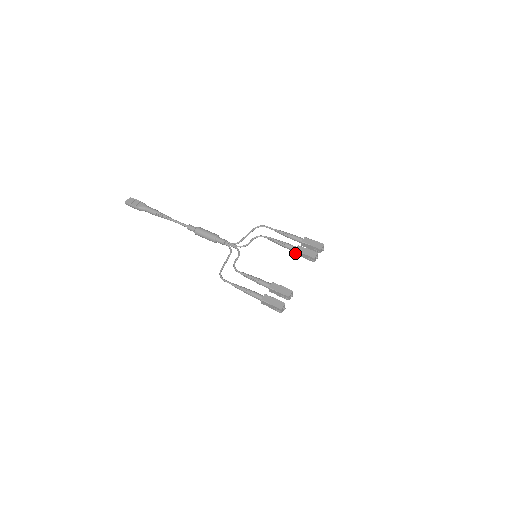
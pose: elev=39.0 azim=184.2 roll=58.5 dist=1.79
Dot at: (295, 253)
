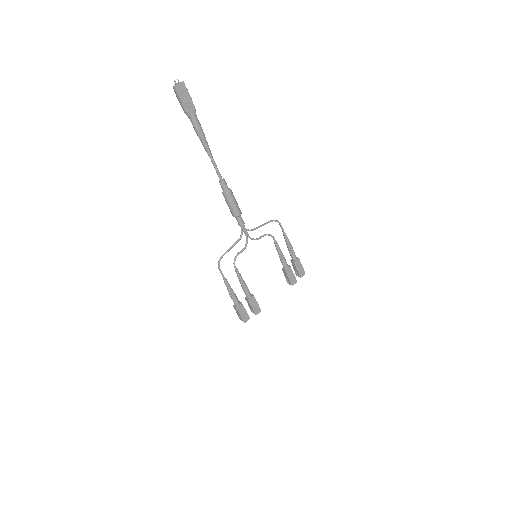
Dot at: (283, 269)
